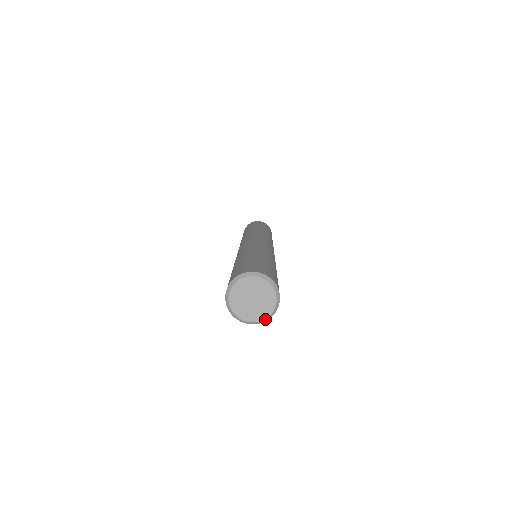
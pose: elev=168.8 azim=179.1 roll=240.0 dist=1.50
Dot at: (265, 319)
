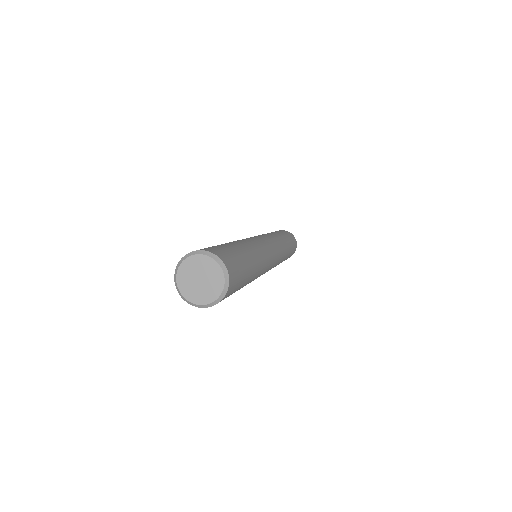
Dot at: (196, 305)
